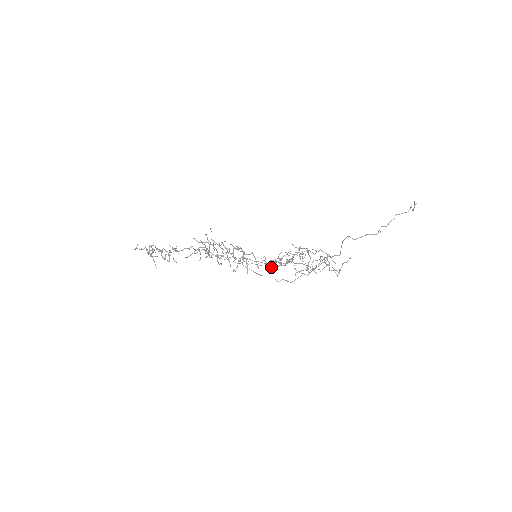
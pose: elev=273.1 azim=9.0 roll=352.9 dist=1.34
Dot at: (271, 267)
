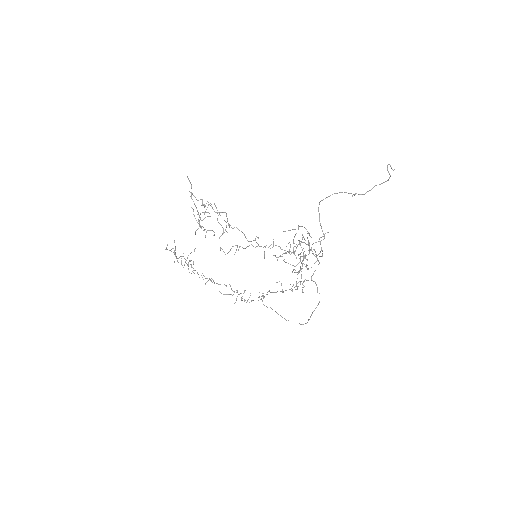
Dot at: (250, 241)
